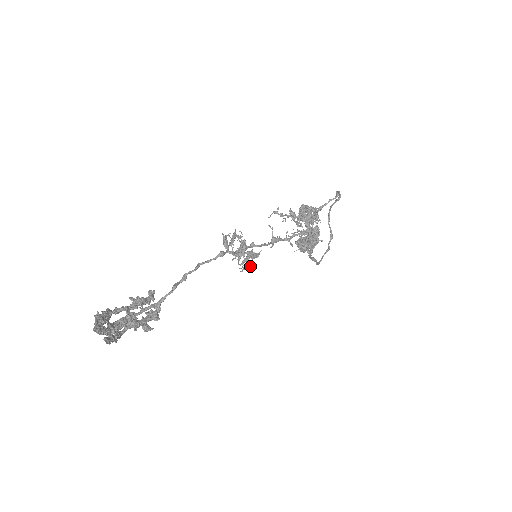
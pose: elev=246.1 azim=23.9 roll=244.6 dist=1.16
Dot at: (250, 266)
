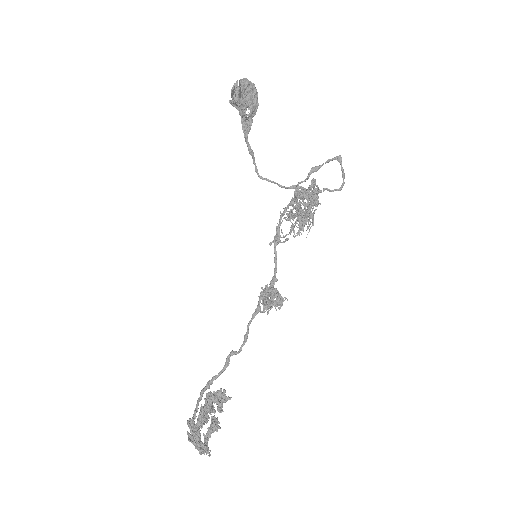
Dot at: occluded
